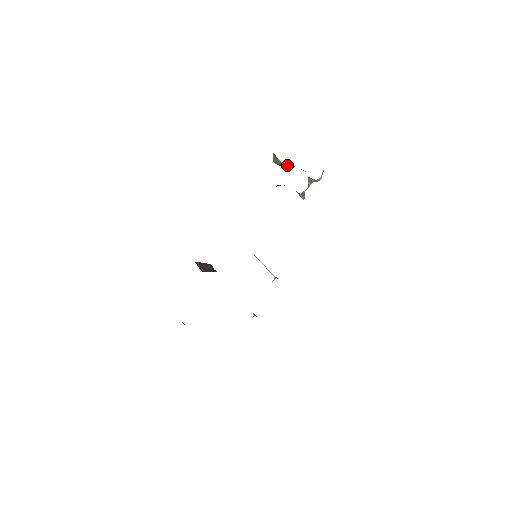
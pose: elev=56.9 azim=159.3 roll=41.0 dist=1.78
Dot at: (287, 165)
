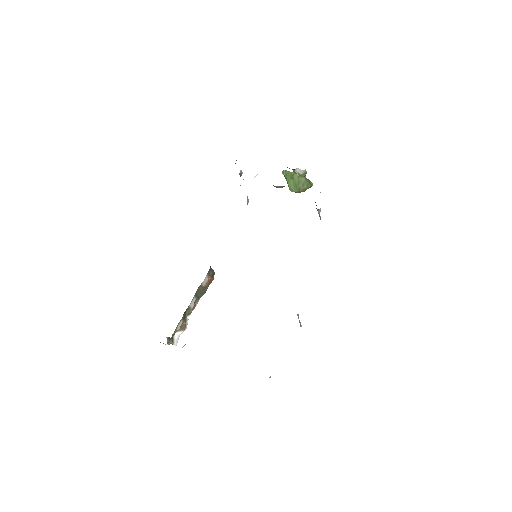
Dot at: (293, 180)
